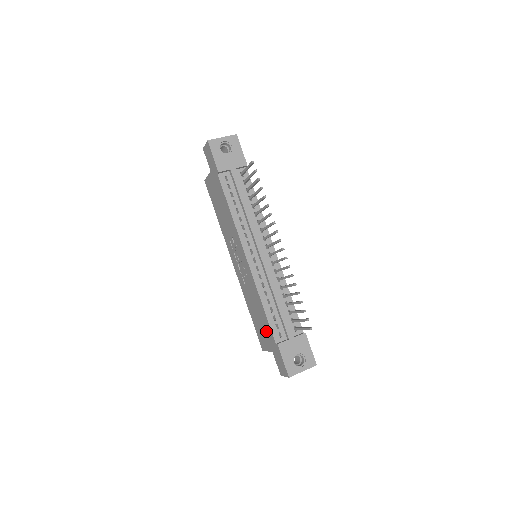
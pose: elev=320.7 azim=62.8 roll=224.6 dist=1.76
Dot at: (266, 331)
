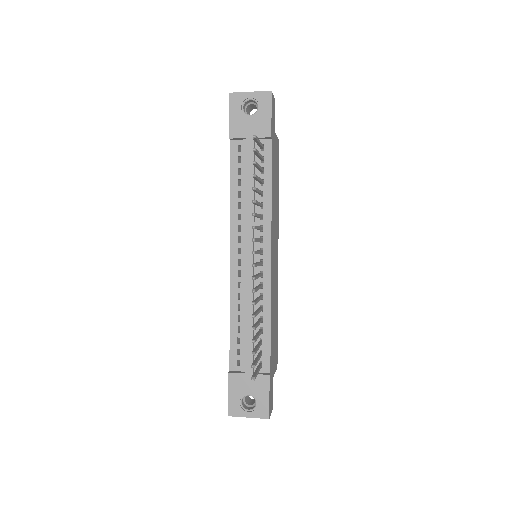
Dot at: occluded
